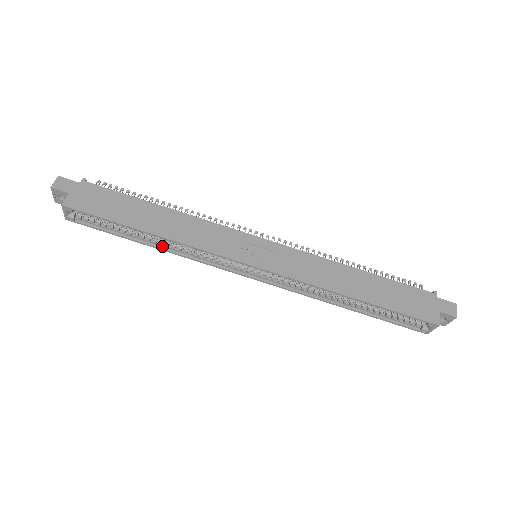
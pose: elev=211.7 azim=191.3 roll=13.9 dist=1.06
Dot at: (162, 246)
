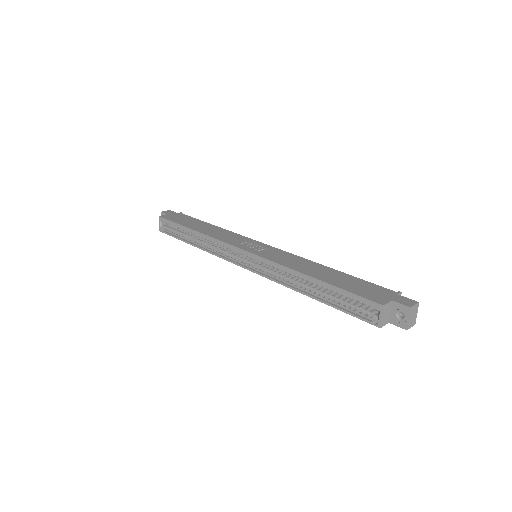
Dot at: (200, 246)
